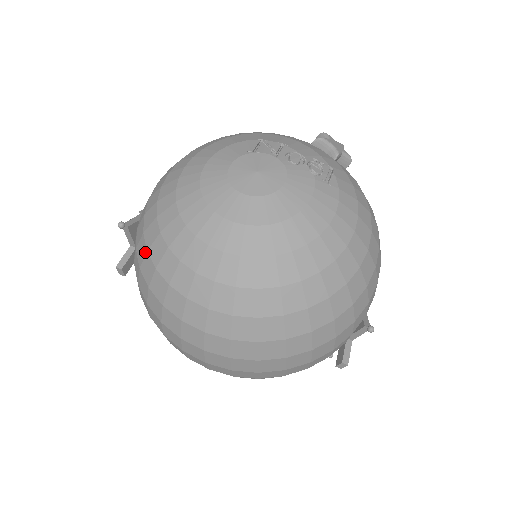
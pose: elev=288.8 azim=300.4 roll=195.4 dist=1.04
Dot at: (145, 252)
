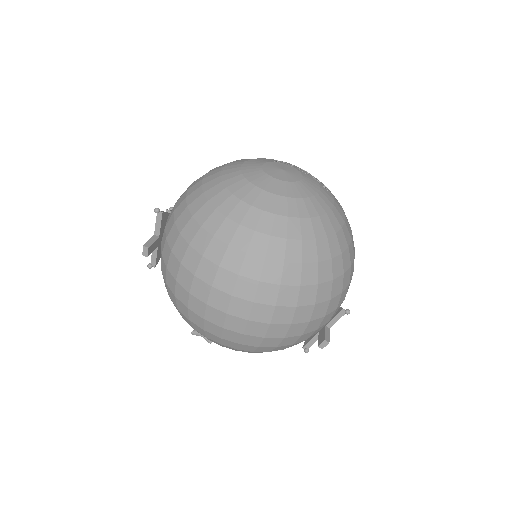
Dot at: (189, 218)
